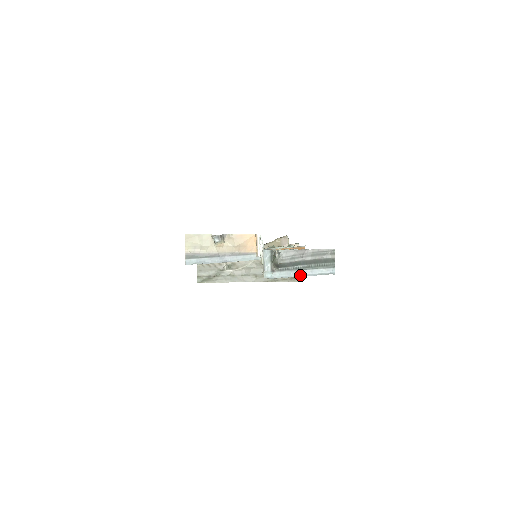
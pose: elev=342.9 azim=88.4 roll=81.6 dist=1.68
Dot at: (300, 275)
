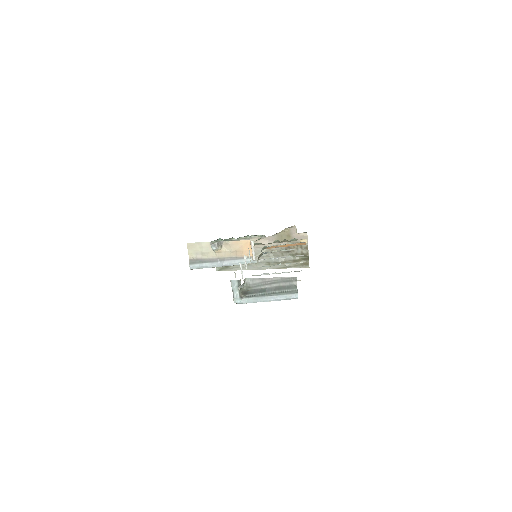
Dot at: (266, 300)
